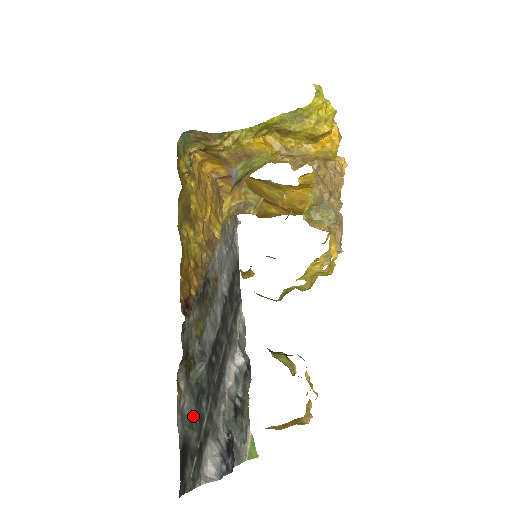
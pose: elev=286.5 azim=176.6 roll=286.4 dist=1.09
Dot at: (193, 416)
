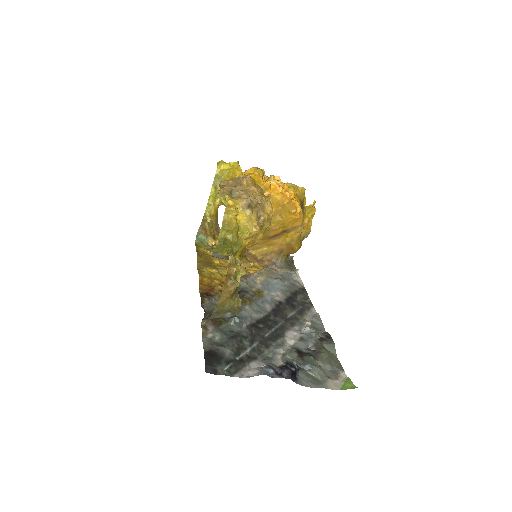
Dot at: (225, 343)
